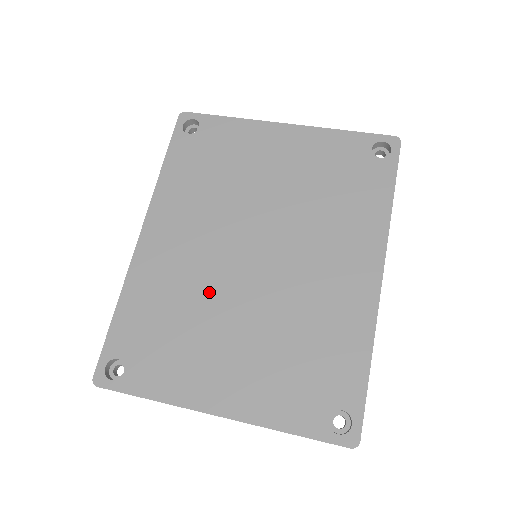
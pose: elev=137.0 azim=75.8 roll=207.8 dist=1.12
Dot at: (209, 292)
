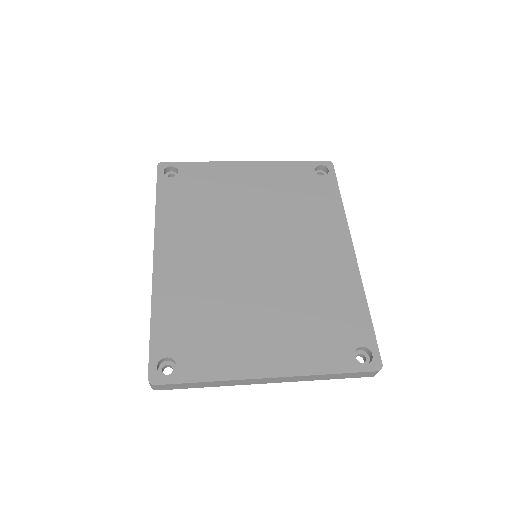
Dot at: (229, 288)
